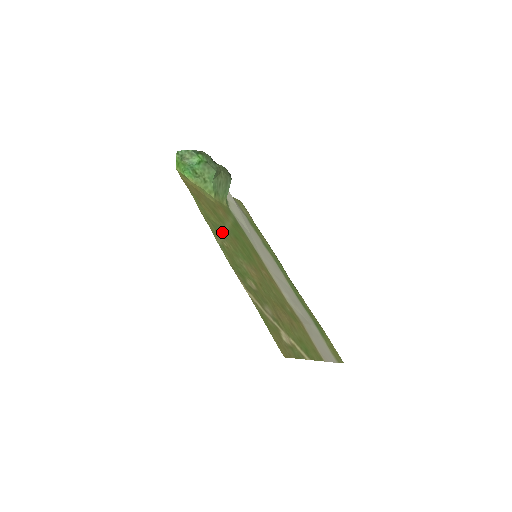
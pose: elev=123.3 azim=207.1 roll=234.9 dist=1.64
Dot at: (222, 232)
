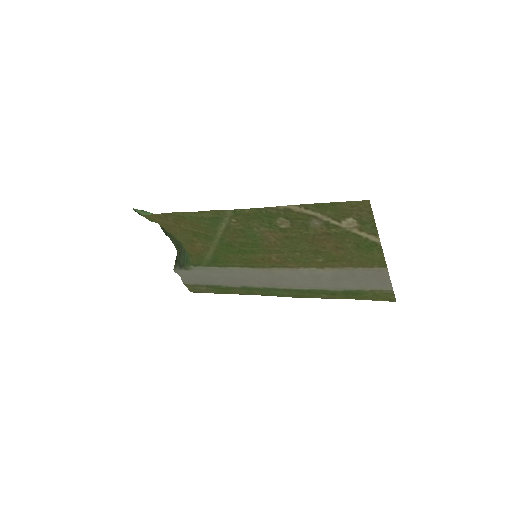
Dot at: (220, 227)
